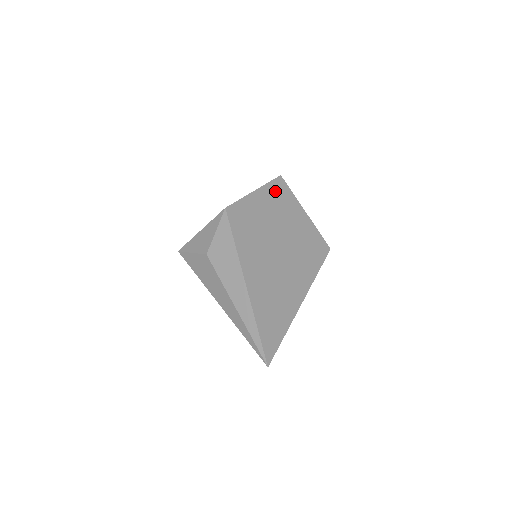
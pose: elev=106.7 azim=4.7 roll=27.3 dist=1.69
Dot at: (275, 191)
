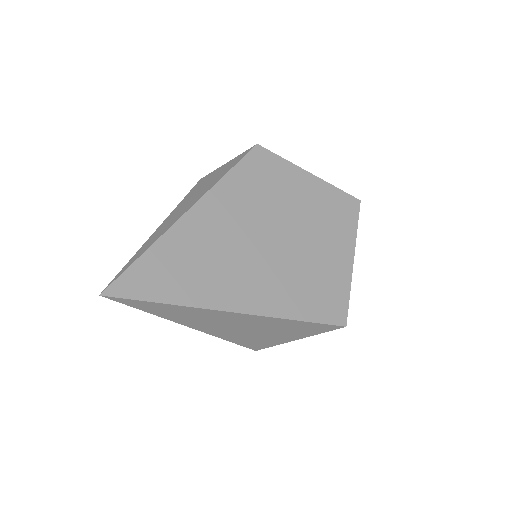
Dot at: (336, 201)
